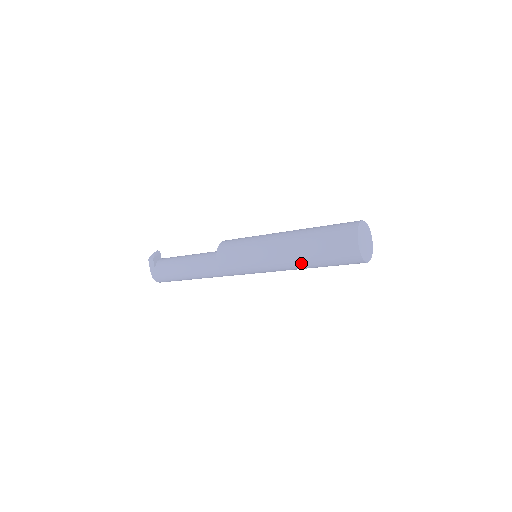
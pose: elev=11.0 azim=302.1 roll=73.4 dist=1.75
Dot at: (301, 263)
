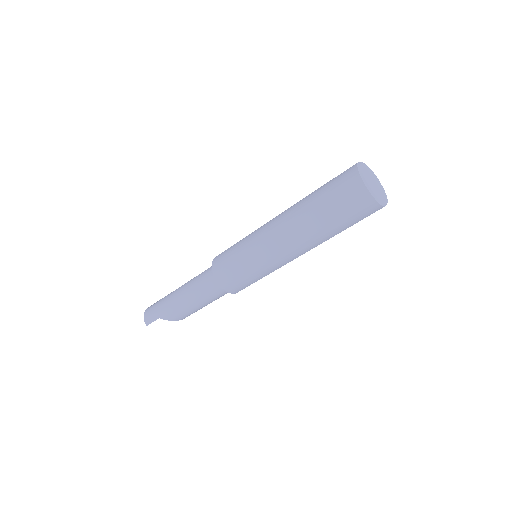
Dot at: (294, 212)
